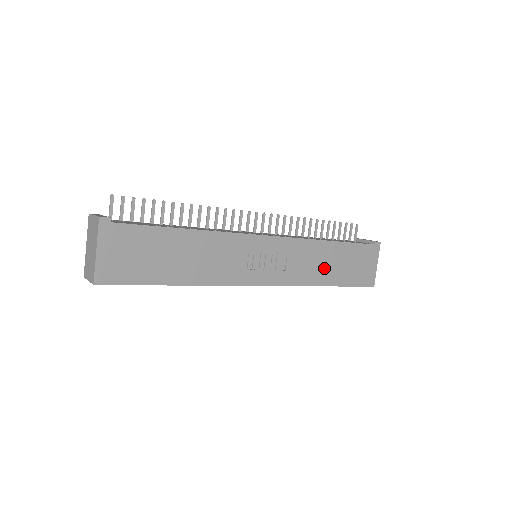
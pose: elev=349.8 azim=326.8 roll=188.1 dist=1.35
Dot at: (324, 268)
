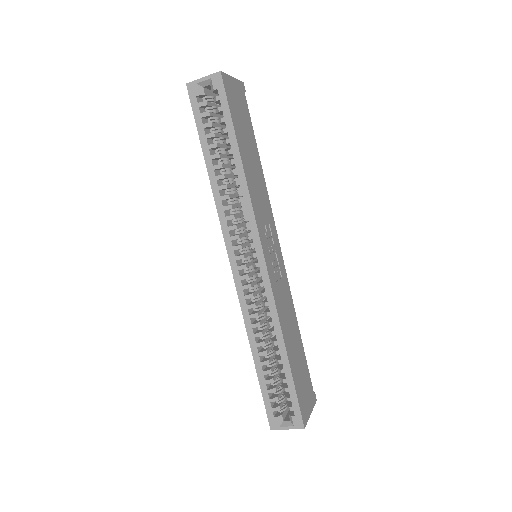
Dot at: (290, 335)
